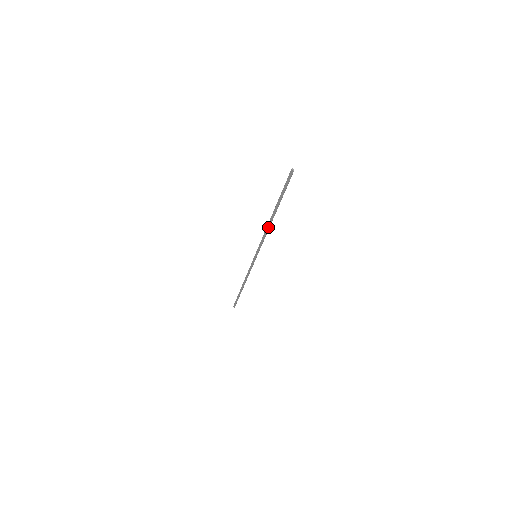
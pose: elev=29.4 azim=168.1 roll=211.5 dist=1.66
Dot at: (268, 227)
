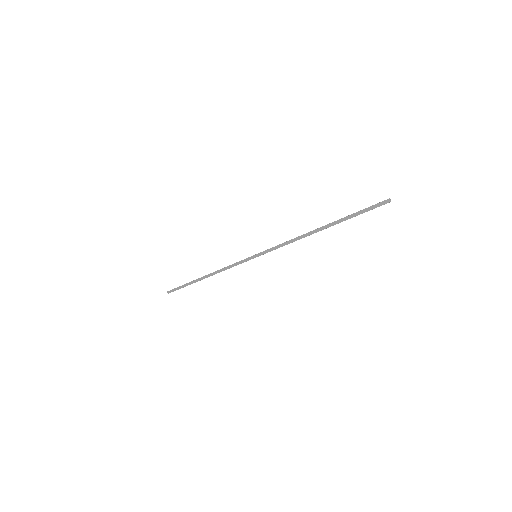
Dot at: (303, 236)
